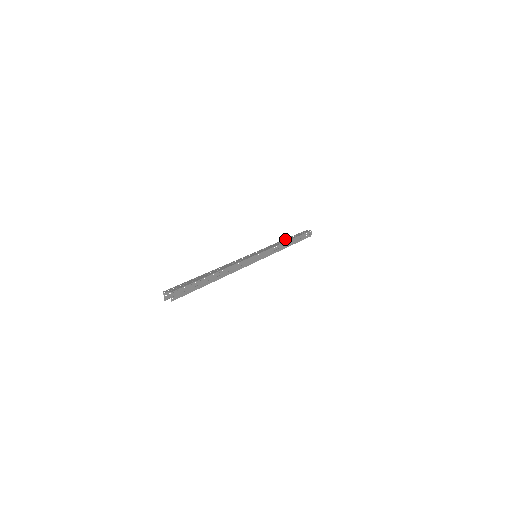
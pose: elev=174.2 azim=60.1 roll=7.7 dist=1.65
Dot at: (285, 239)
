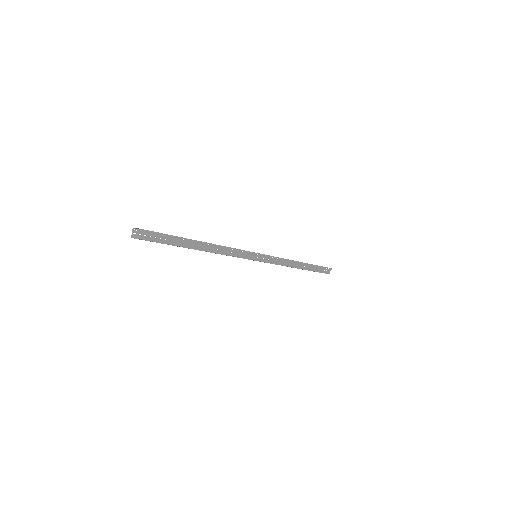
Dot at: occluded
